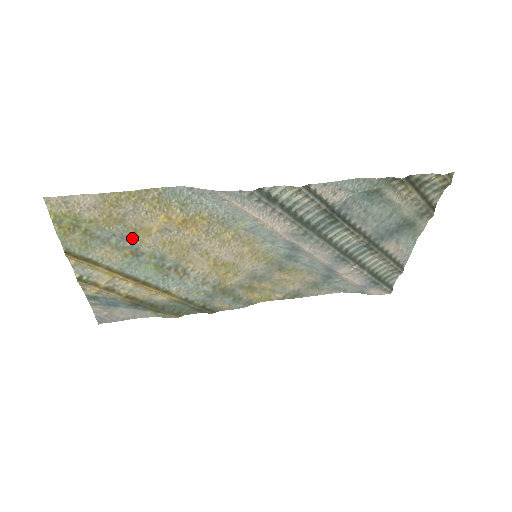
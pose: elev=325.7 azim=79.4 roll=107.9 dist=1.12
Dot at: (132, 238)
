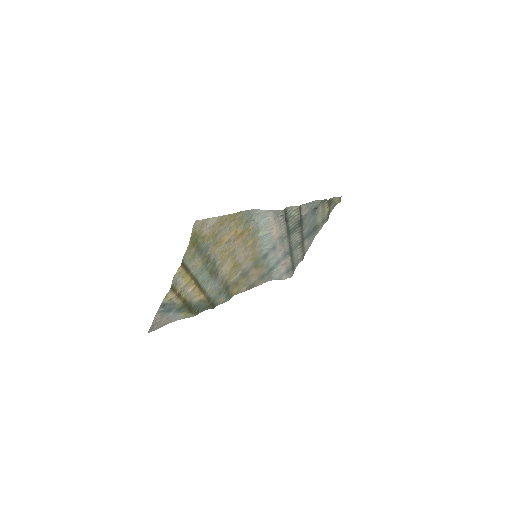
Dot at: (211, 249)
